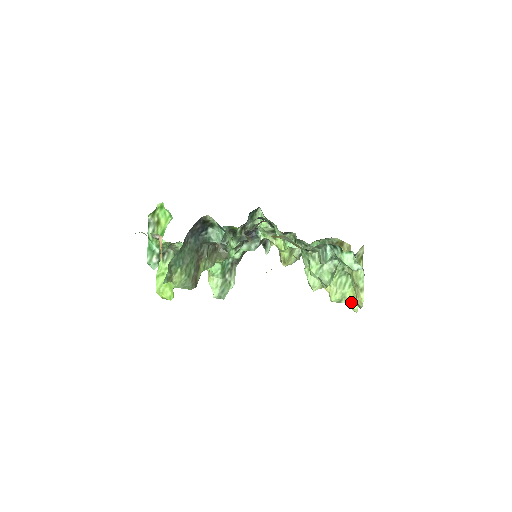
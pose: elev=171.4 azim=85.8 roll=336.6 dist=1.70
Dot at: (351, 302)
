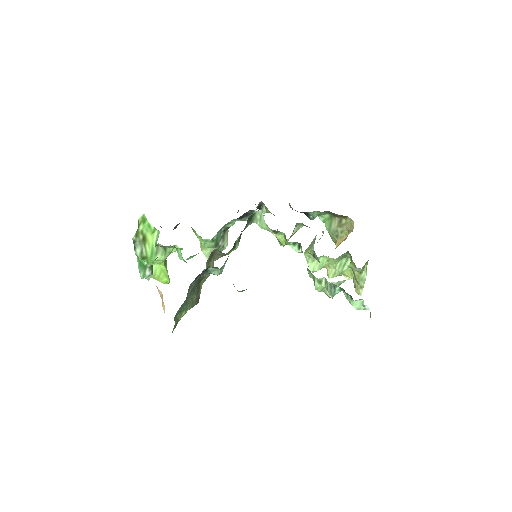
Dot at: (348, 277)
